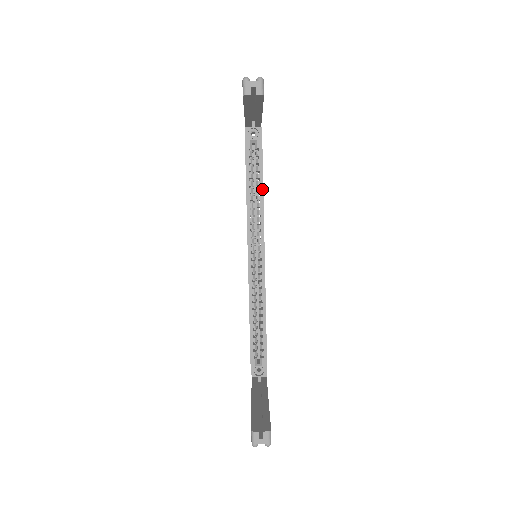
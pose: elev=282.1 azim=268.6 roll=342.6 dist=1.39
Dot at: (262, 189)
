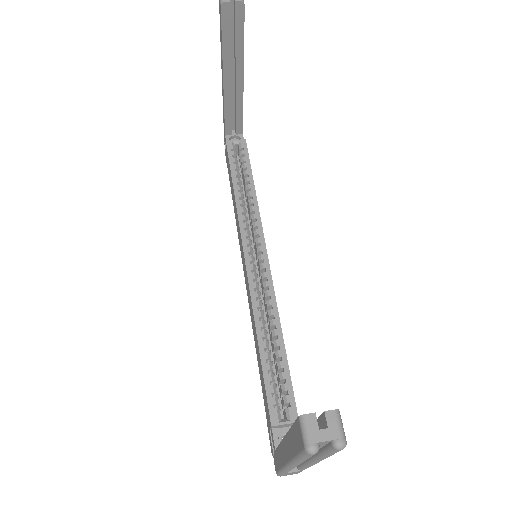
Dot at: (253, 185)
